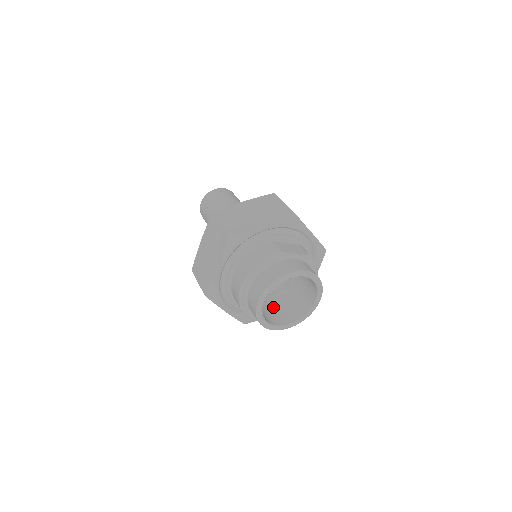
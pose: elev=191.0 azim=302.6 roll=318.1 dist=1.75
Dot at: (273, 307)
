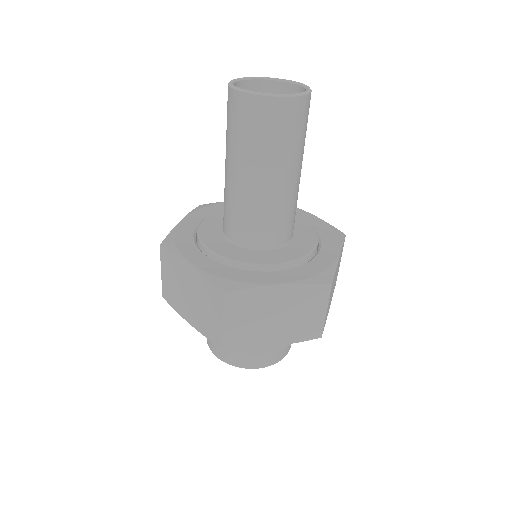
Dot at: occluded
